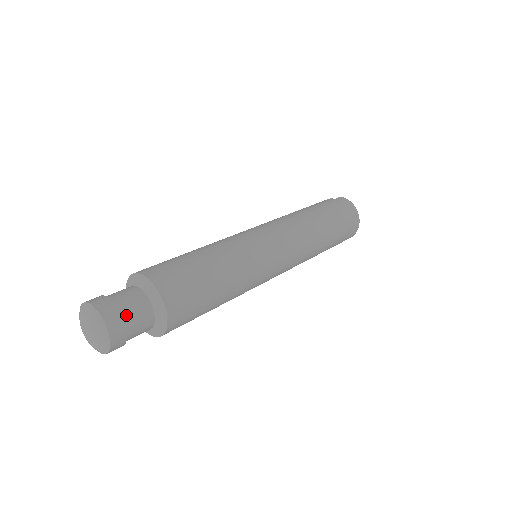
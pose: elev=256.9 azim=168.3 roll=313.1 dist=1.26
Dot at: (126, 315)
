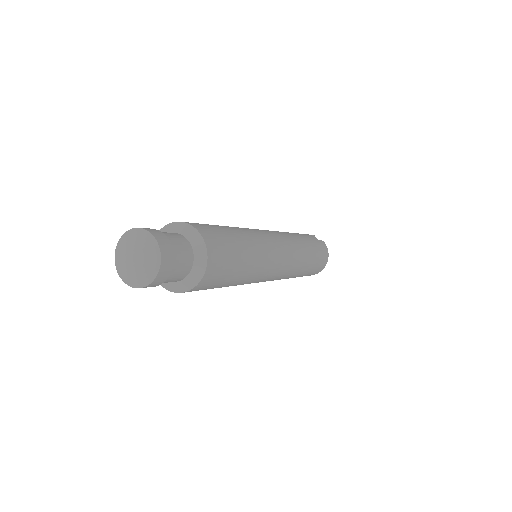
Dot at: (174, 265)
